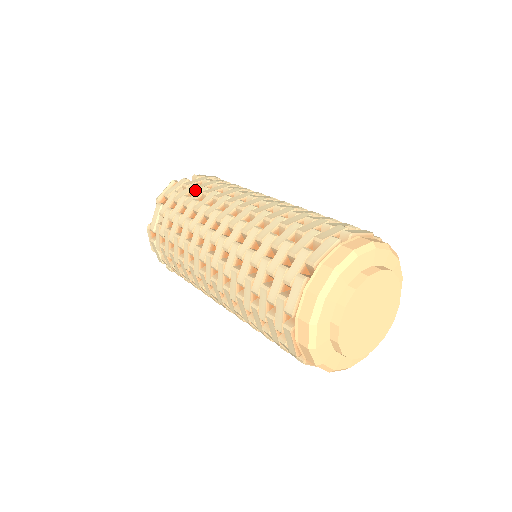
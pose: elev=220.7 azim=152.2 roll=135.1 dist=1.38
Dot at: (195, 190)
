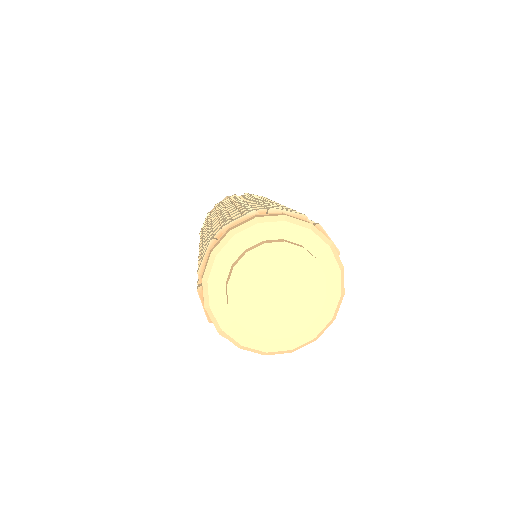
Dot at: (230, 199)
